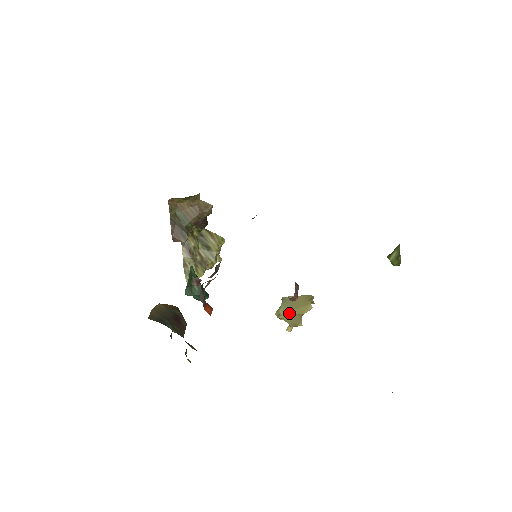
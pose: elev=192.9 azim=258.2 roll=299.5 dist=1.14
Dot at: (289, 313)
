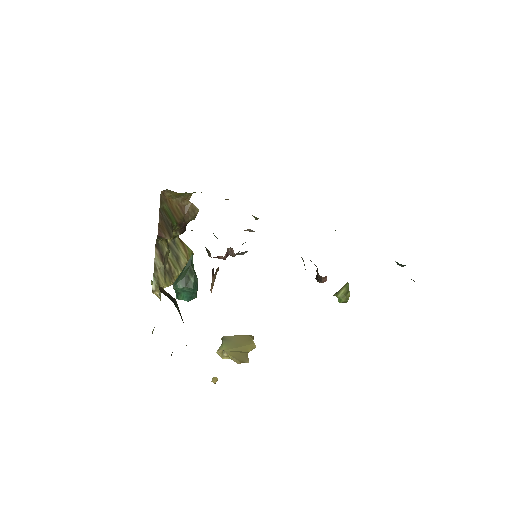
Dot at: (233, 350)
